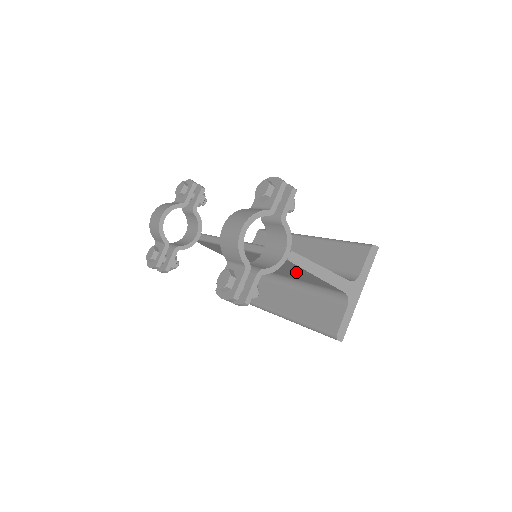
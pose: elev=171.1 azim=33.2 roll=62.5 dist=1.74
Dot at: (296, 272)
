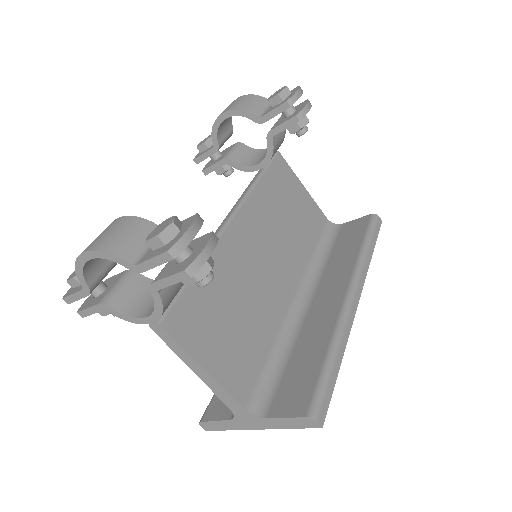
Dot at: occluded
